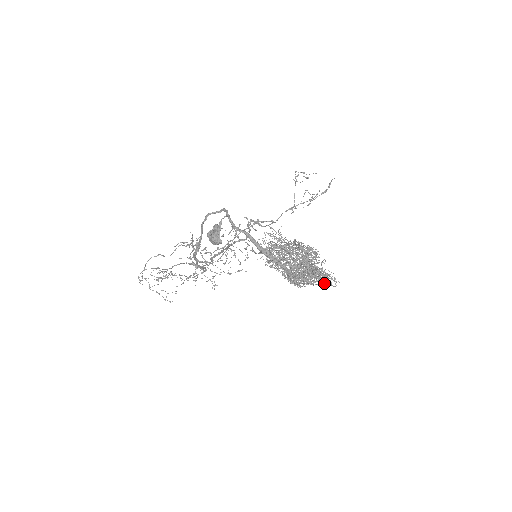
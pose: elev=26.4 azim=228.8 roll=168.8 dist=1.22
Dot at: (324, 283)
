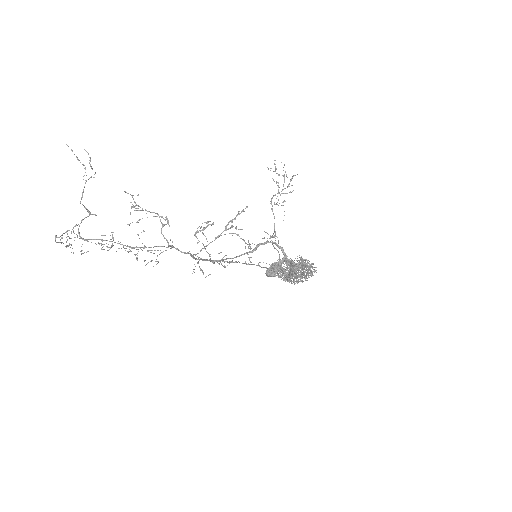
Dot at: occluded
